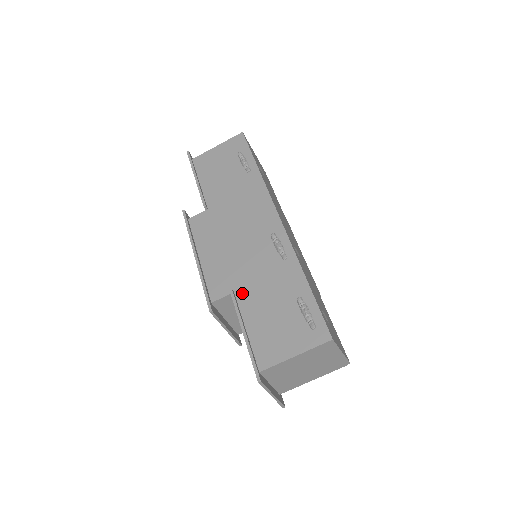
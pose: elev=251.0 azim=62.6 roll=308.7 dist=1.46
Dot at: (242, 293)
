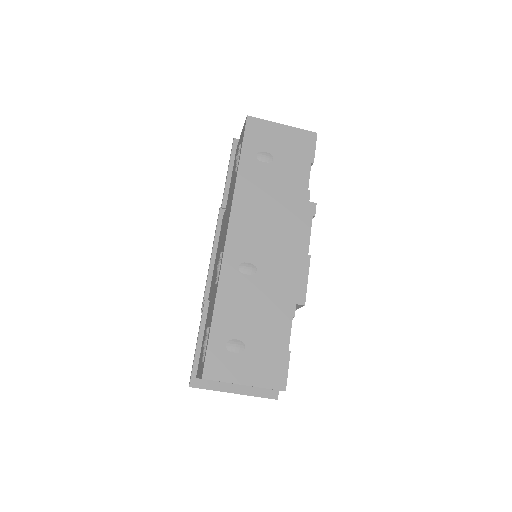
Dot at: (209, 304)
